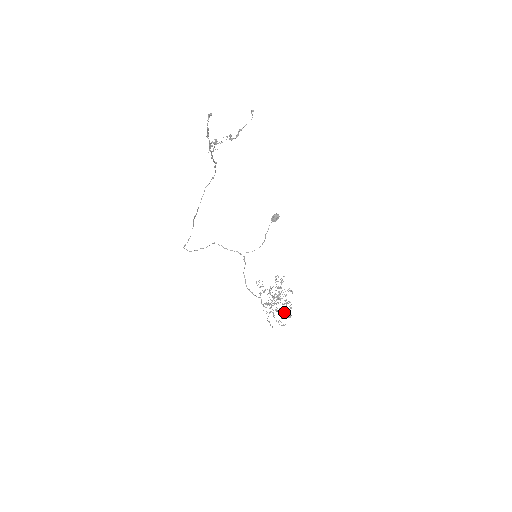
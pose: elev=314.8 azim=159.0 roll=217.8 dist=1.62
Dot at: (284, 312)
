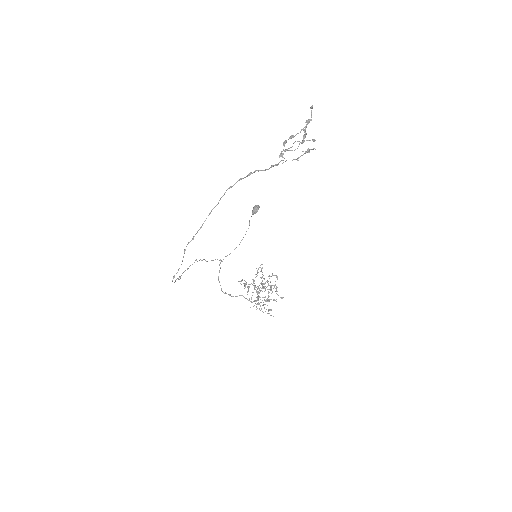
Dot at: occluded
